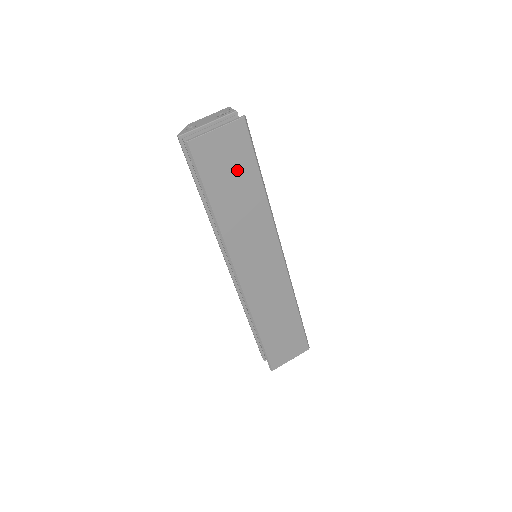
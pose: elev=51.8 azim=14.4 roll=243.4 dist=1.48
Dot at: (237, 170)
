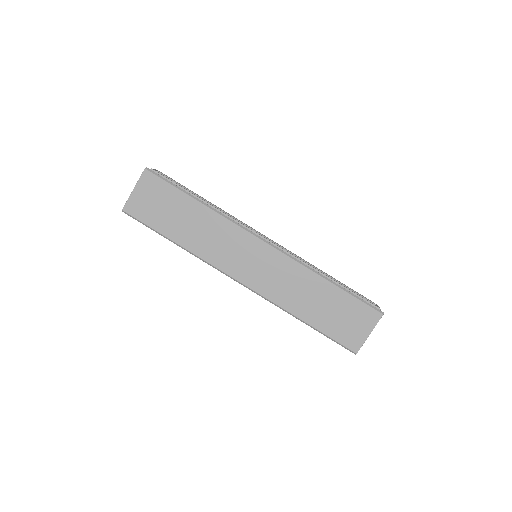
Dot at: (169, 204)
